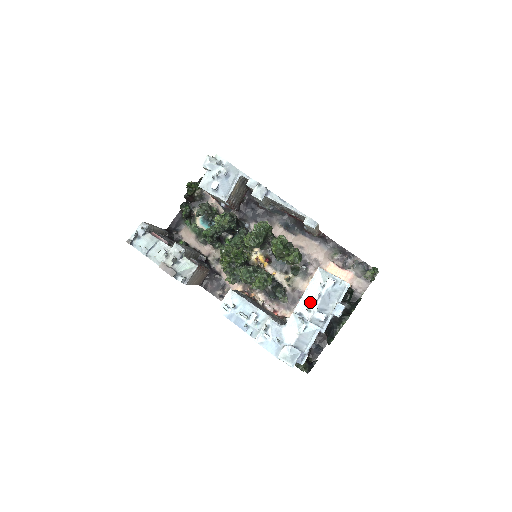
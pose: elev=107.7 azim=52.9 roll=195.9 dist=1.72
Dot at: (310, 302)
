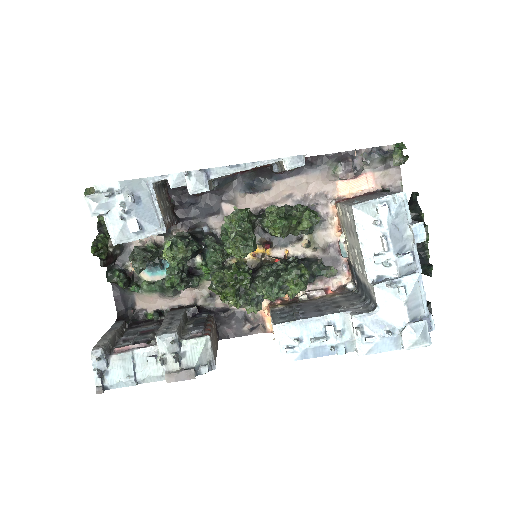
Dot at: (380, 255)
